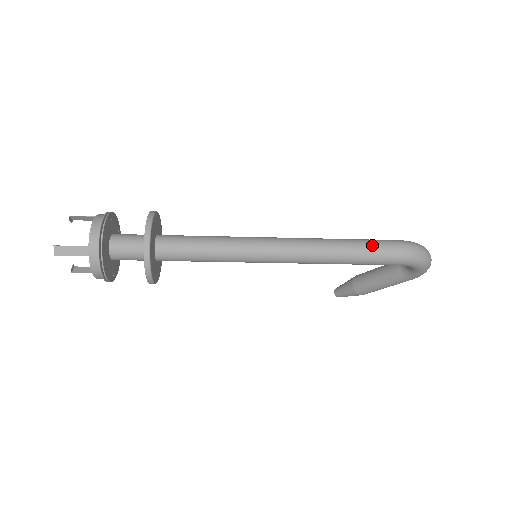
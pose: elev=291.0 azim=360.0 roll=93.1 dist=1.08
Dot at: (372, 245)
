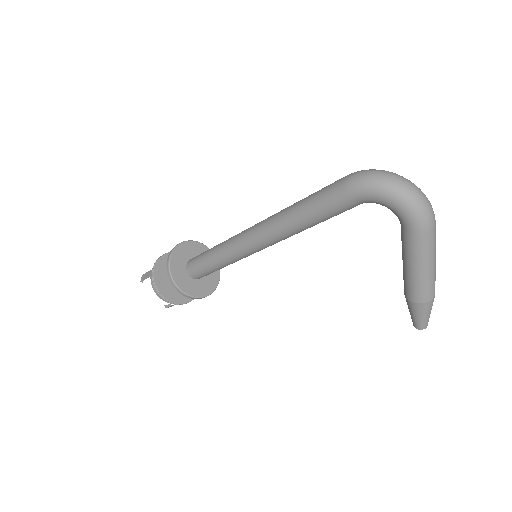
Dot at: occluded
